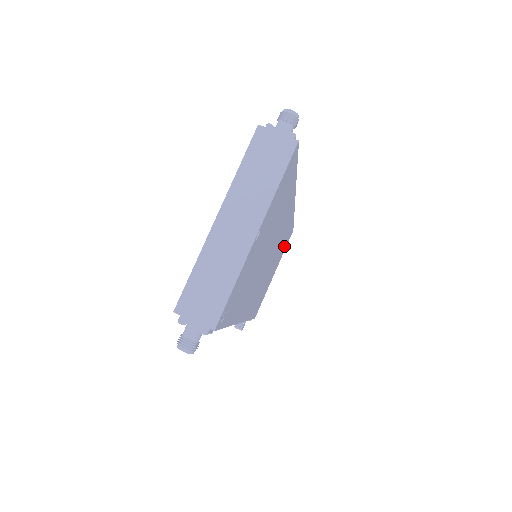
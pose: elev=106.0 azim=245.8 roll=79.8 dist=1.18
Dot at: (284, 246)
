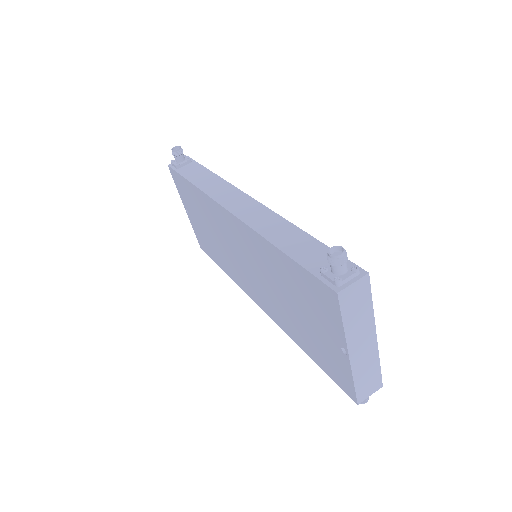
Dot at: occluded
